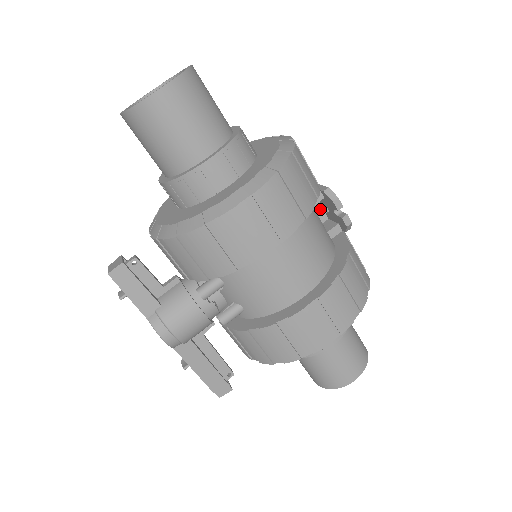
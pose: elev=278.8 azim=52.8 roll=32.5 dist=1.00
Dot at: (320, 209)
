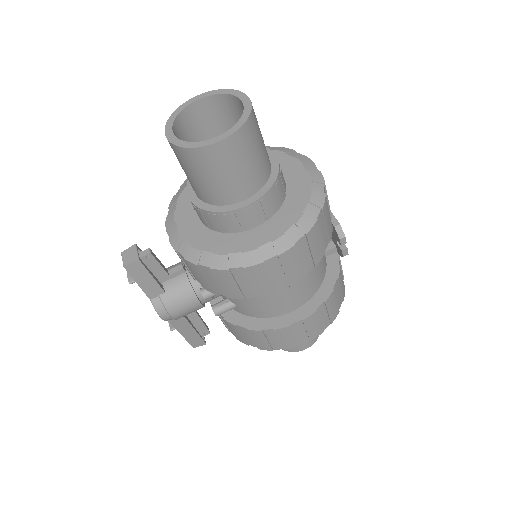
Dot at: occluded
